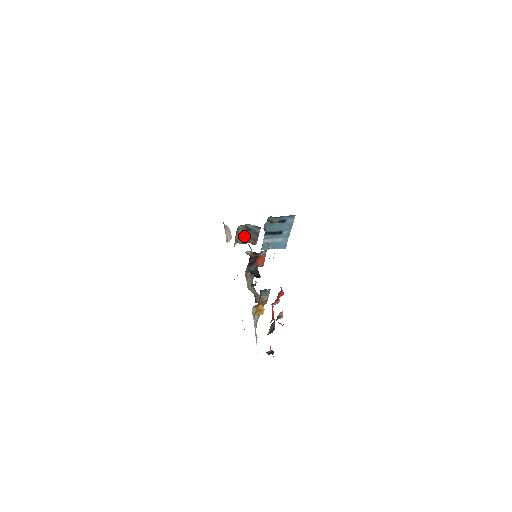
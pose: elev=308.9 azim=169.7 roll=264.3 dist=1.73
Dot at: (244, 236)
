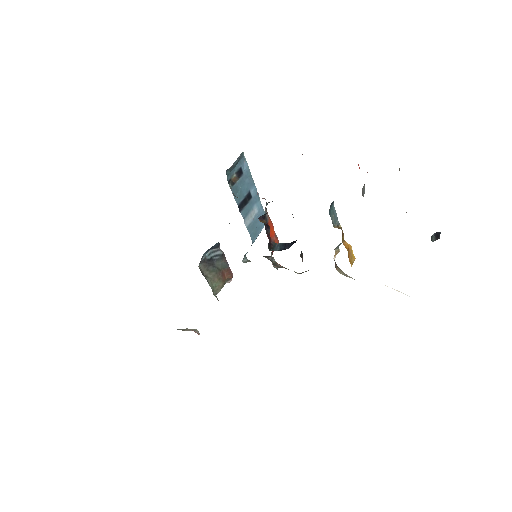
Dot at: (214, 275)
